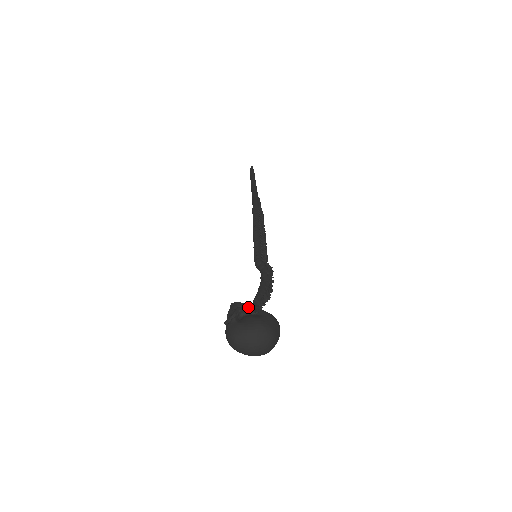
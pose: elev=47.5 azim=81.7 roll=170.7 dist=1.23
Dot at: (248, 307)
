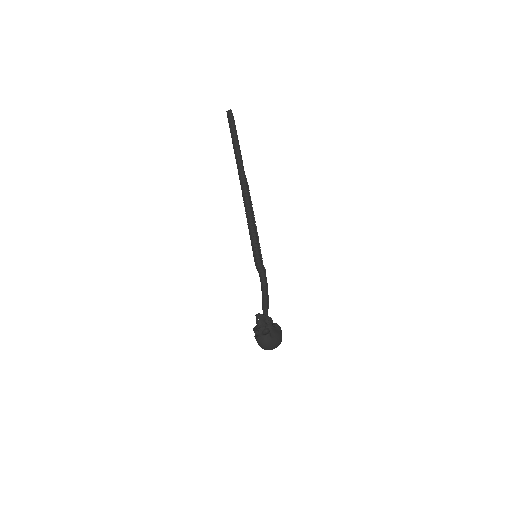
Dot at: (272, 322)
